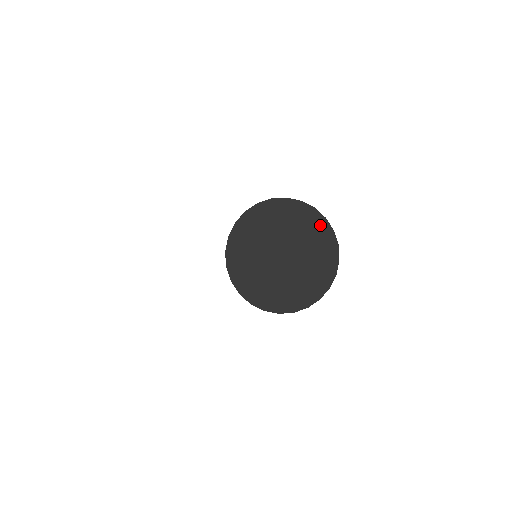
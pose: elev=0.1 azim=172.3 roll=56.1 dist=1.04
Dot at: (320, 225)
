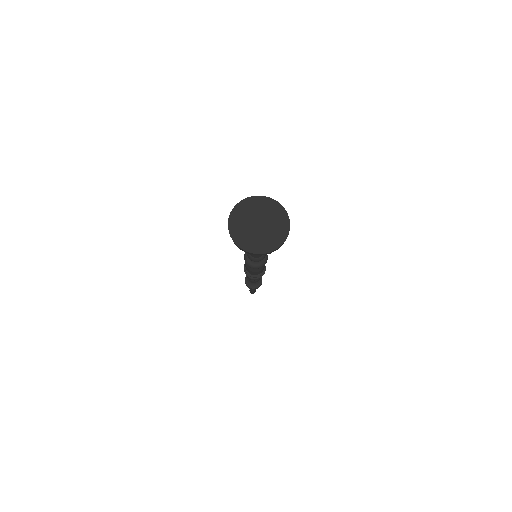
Dot at: (256, 200)
